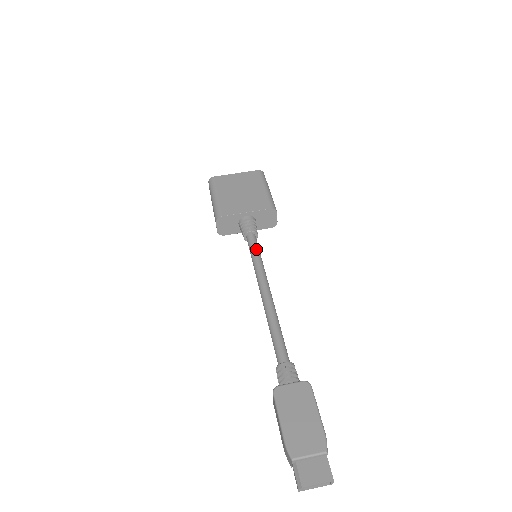
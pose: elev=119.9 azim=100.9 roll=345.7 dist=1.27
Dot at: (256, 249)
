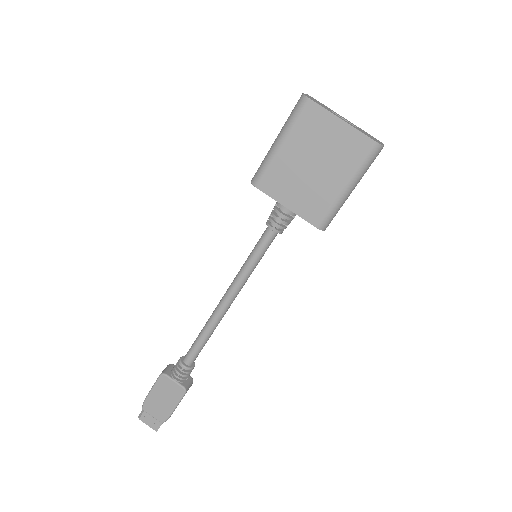
Dot at: (258, 254)
